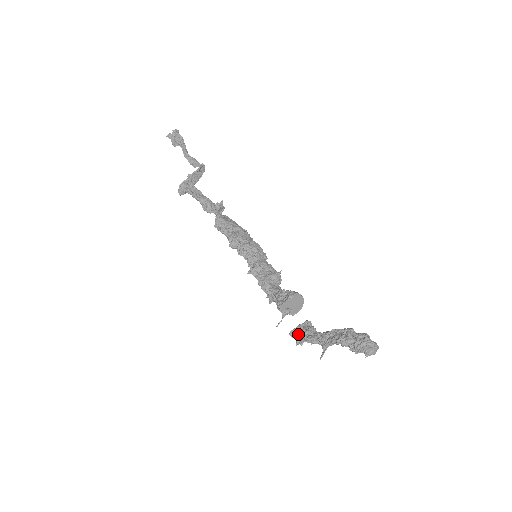
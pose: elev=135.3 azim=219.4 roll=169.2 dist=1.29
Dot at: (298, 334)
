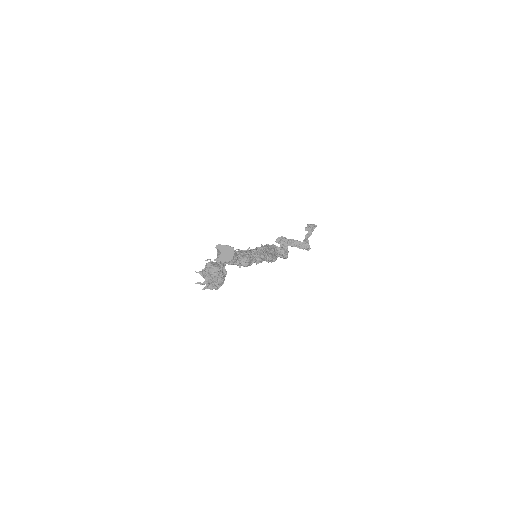
Dot at: occluded
